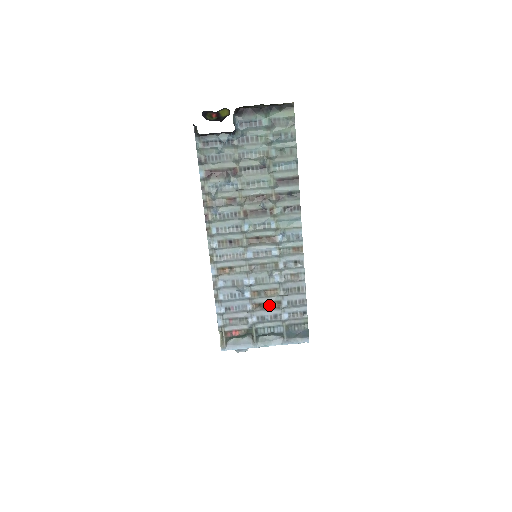
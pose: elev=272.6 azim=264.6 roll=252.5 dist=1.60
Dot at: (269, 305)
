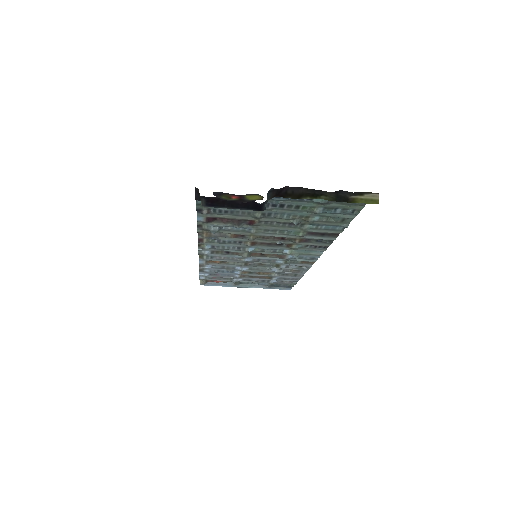
Dot at: (259, 277)
